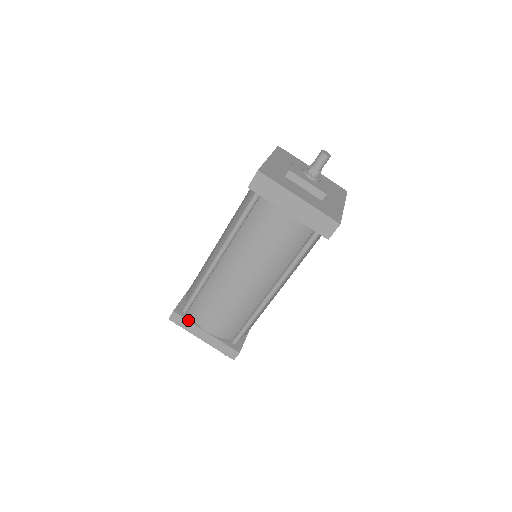
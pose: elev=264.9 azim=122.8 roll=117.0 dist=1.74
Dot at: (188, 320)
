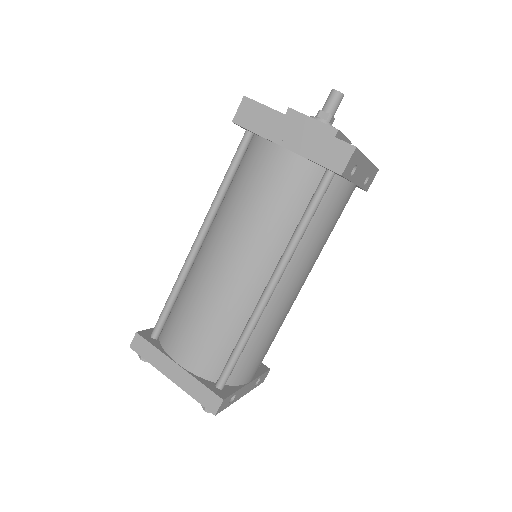
Dot at: (154, 346)
